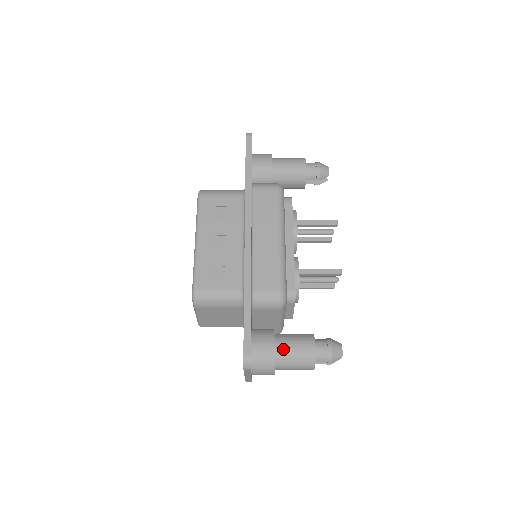
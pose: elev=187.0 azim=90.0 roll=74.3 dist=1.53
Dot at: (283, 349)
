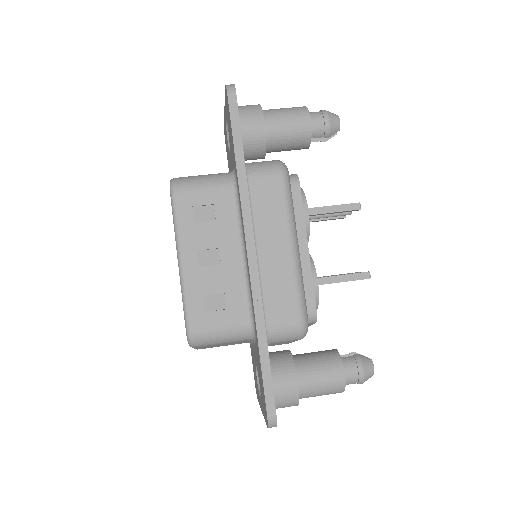
Dot at: (307, 381)
